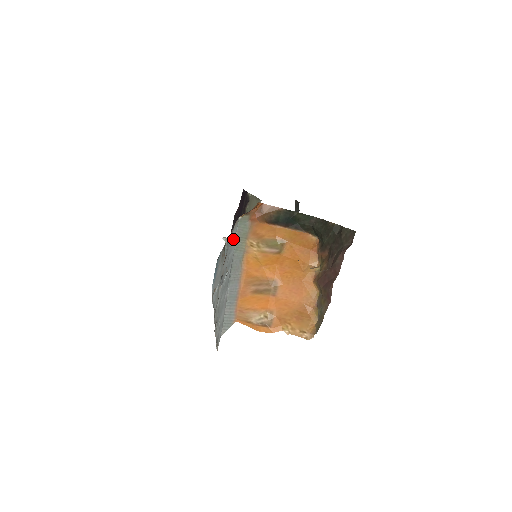
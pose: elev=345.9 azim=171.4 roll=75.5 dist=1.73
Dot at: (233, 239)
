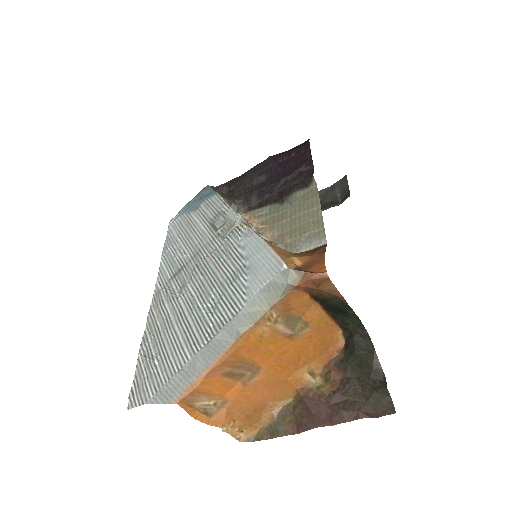
Dot at: (252, 278)
